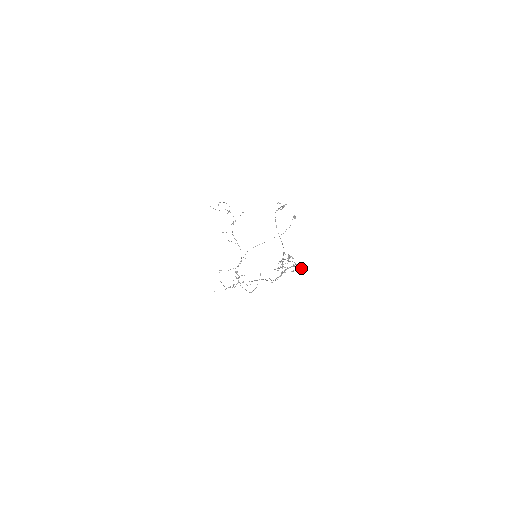
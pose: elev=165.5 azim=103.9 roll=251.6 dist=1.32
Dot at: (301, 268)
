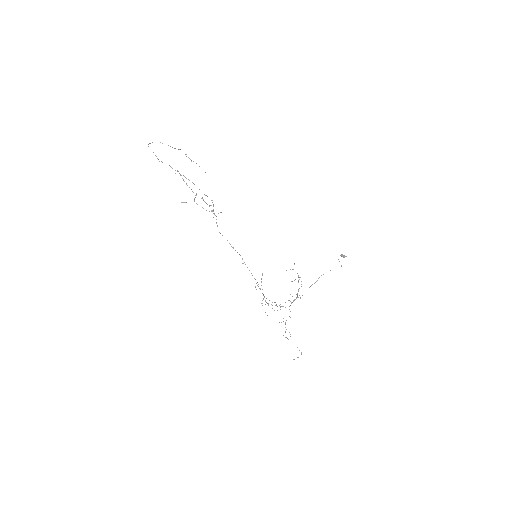
Dot at: occluded
